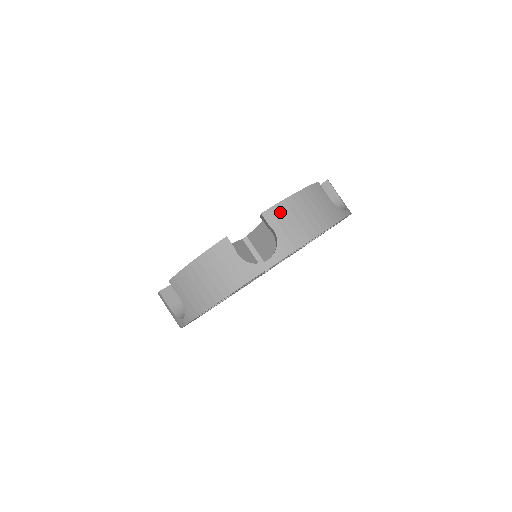
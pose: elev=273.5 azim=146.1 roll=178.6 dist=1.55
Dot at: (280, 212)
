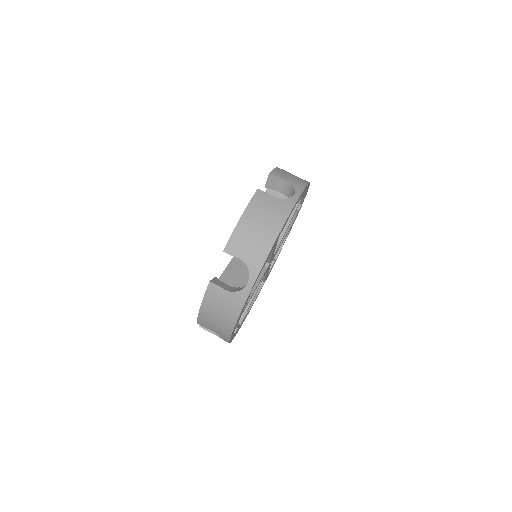
Dot at: (236, 241)
